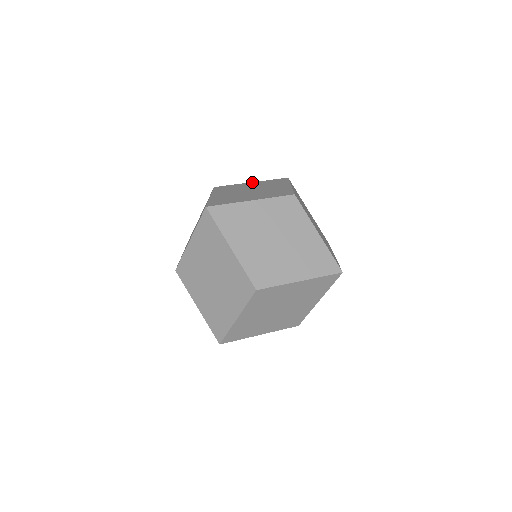
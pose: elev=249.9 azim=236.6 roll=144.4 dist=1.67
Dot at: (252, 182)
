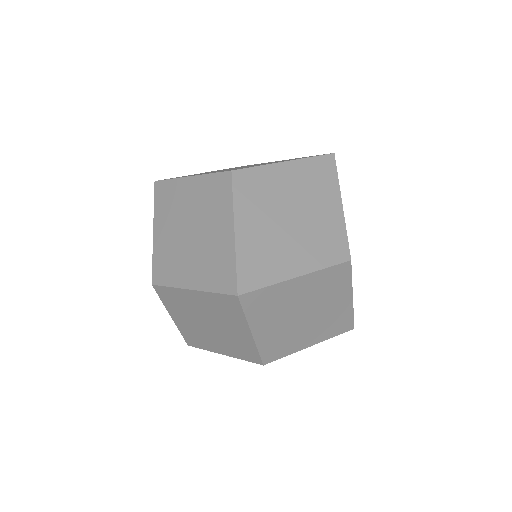
Dot at: (287, 162)
